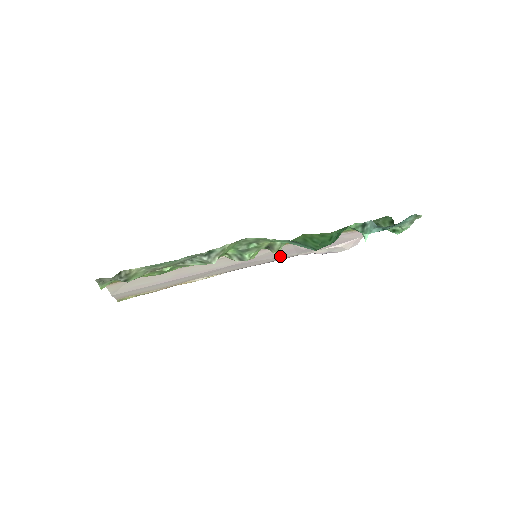
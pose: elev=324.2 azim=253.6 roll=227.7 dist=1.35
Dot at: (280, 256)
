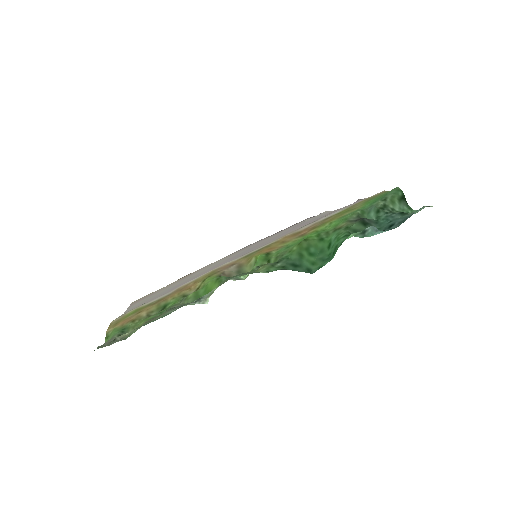
Dot at: (286, 231)
